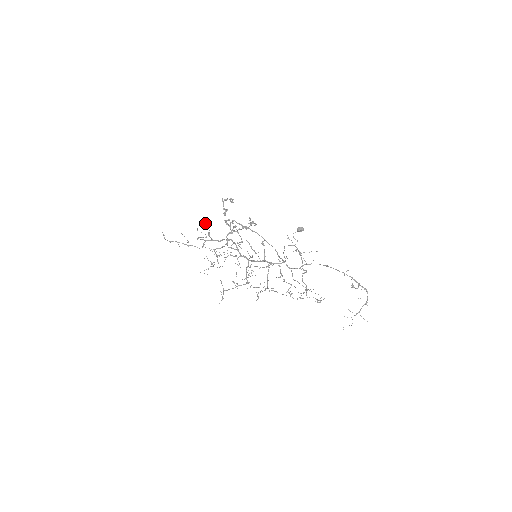
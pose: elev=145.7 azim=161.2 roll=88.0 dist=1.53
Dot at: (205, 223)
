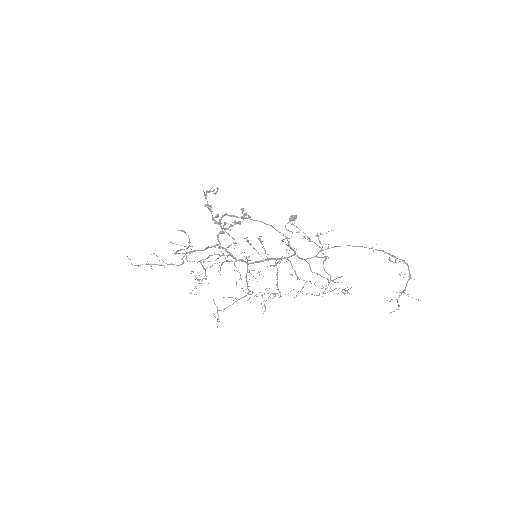
Dot at: (182, 230)
